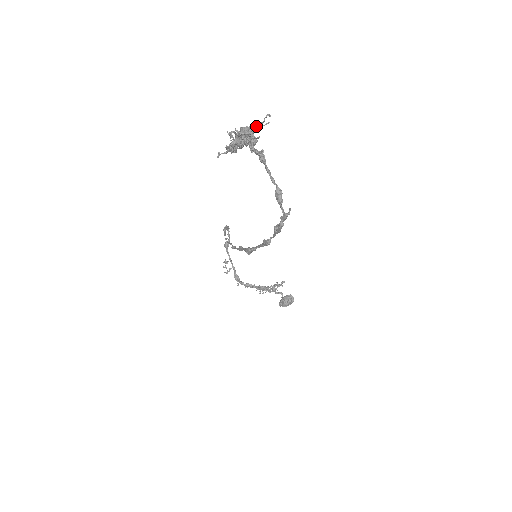
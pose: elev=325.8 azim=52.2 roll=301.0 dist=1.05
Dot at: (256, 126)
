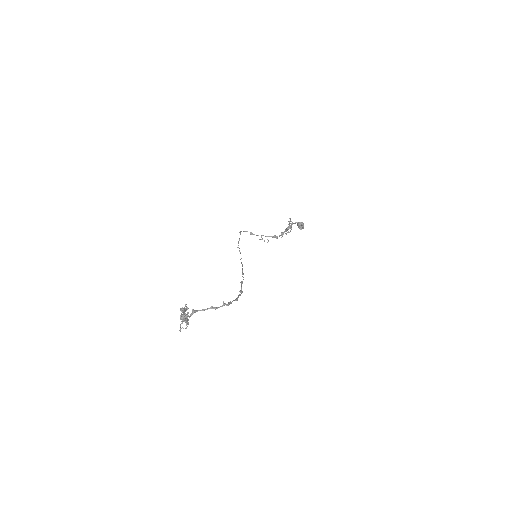
Dot at: (181, 317)
